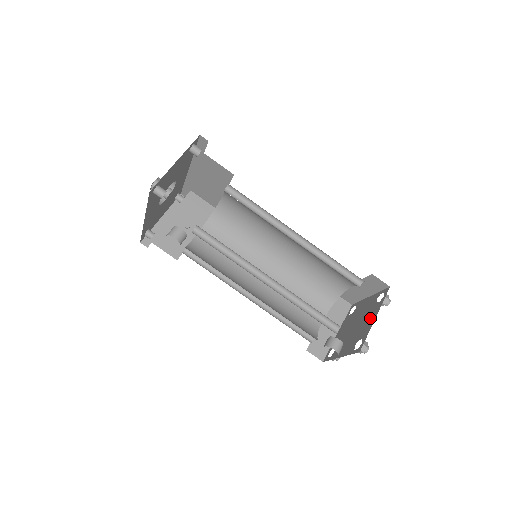
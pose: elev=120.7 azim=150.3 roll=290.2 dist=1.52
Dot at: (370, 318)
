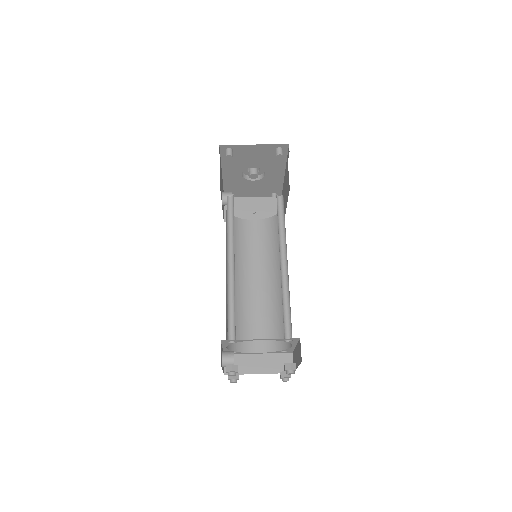
Dot at: occluded
